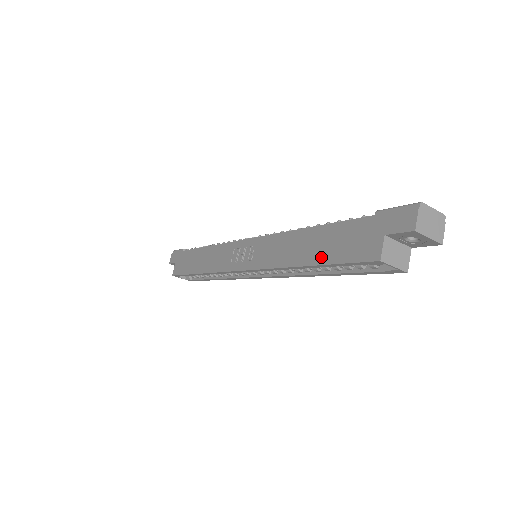
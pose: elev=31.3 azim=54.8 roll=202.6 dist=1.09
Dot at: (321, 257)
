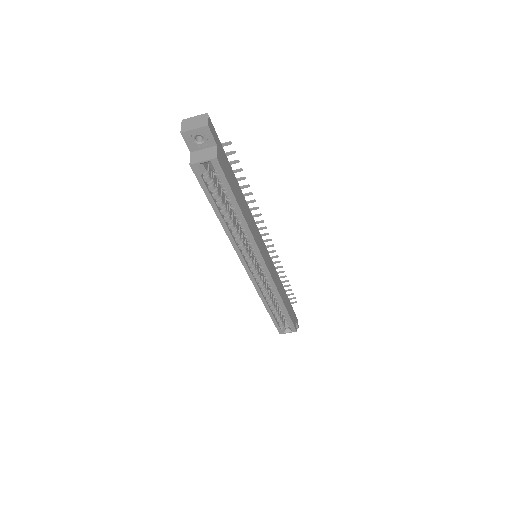
Dot at: occluded
